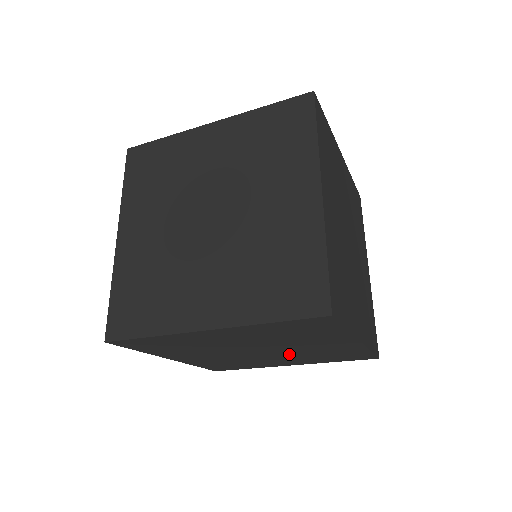
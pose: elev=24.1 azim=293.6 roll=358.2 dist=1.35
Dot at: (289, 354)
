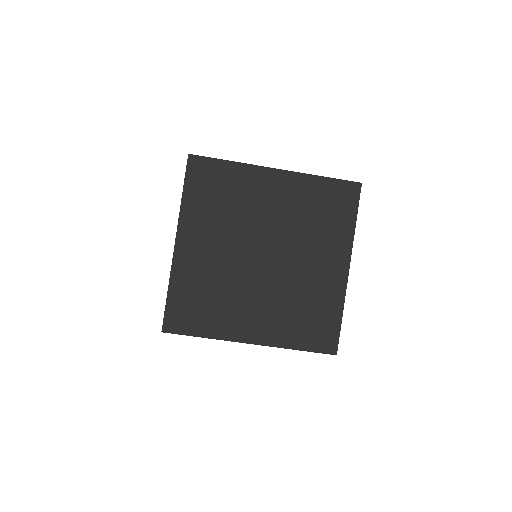
Dot at: (279, 285)
